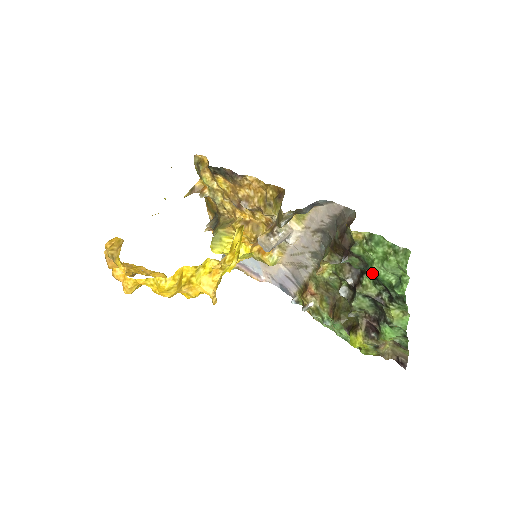
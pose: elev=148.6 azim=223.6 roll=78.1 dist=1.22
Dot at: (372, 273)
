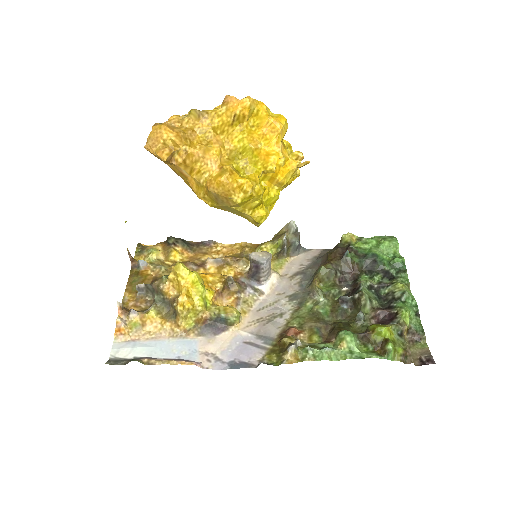
Dot at: (373, 257)
